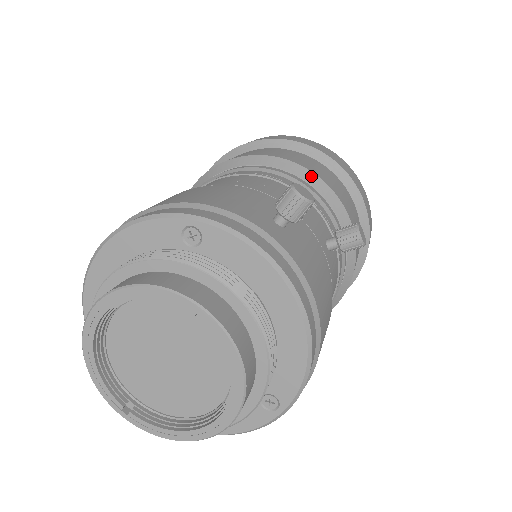
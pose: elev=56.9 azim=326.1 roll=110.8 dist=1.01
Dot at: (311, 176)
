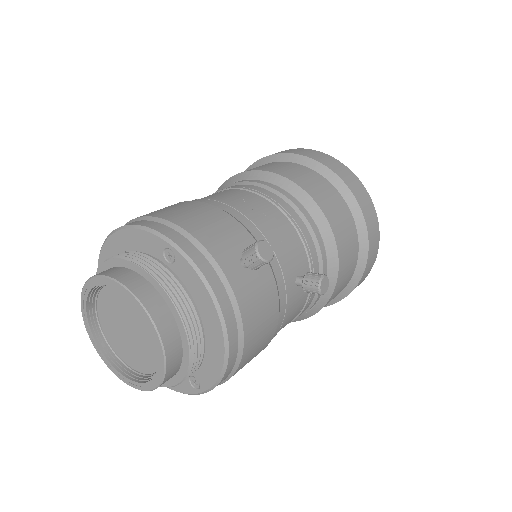
Dot at: (318, 213)
